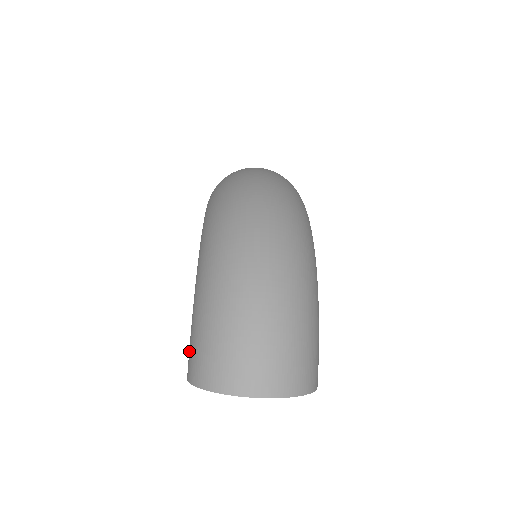
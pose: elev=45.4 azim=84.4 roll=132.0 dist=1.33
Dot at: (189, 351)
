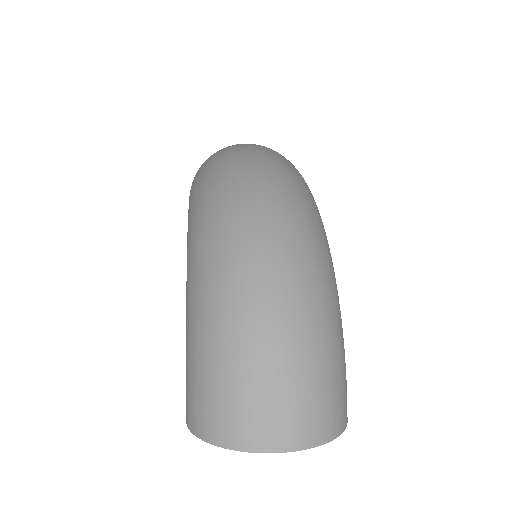
Dot at: (186, 389)
